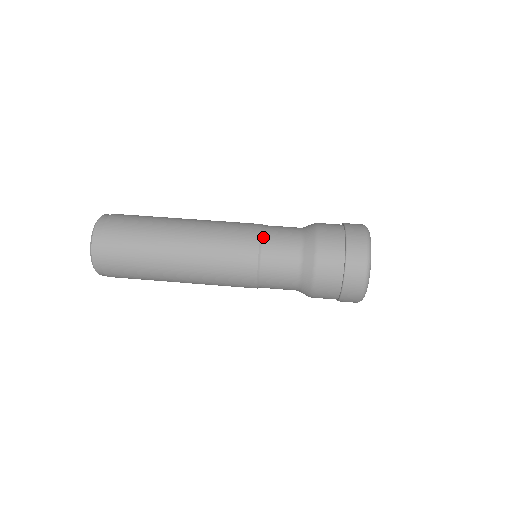
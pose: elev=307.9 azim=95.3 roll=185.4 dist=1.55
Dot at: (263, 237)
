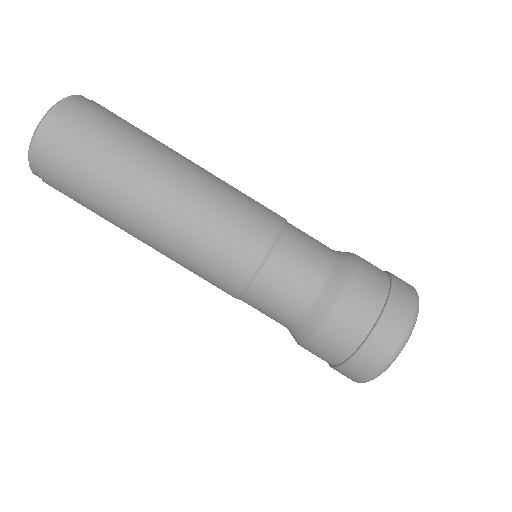
Dot at: (256, 280)
